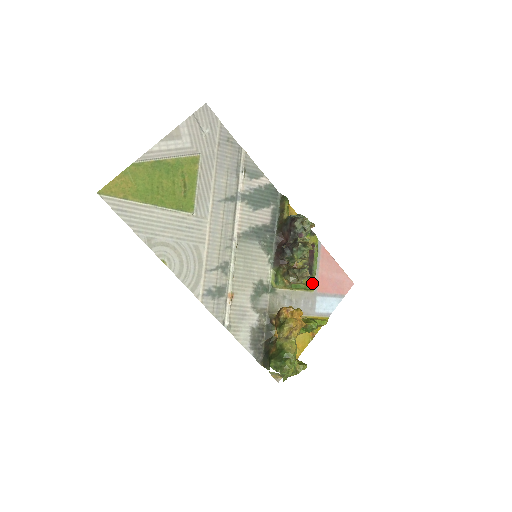
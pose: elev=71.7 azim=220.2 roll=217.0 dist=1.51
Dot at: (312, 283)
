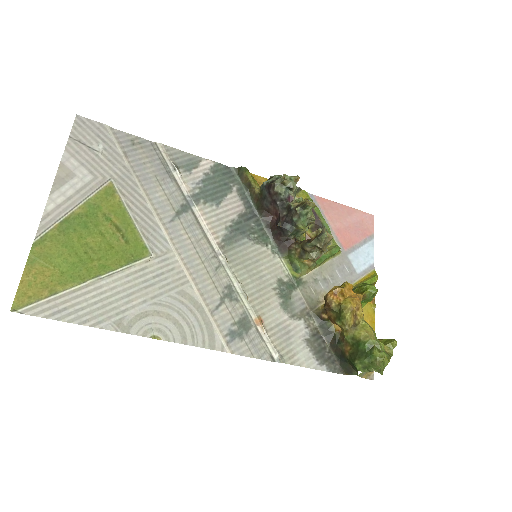
Dot at: (333, 244)
